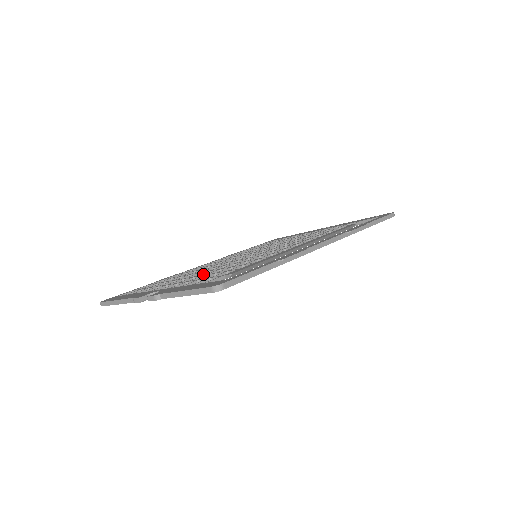
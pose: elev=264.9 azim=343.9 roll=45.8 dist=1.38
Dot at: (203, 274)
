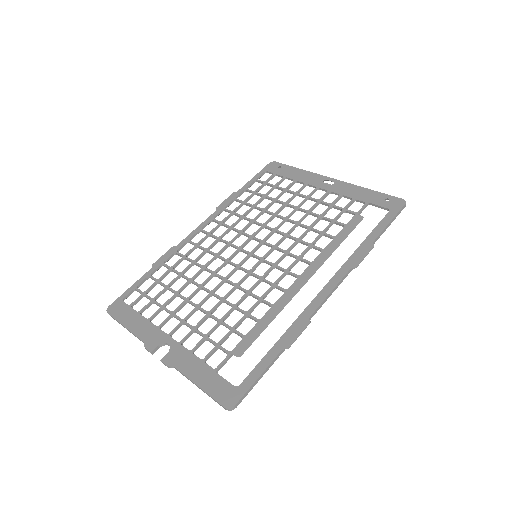
Dot at: (206, 299)
